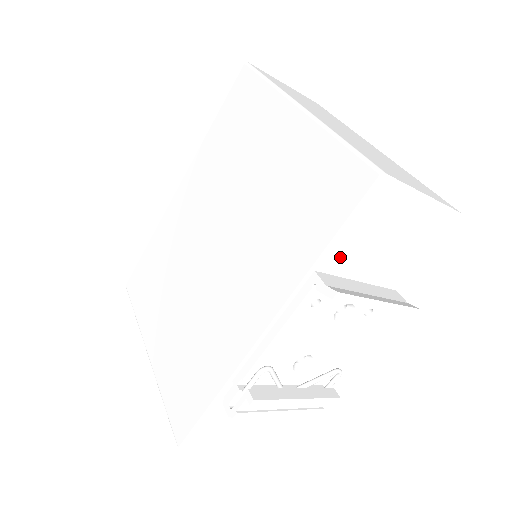
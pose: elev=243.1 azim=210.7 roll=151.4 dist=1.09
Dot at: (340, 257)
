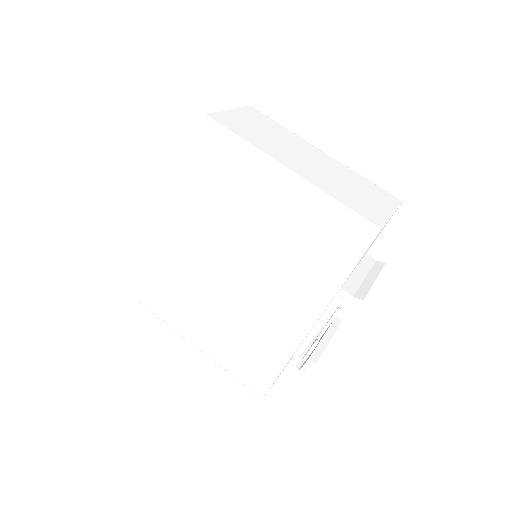
Dot at: occluded
